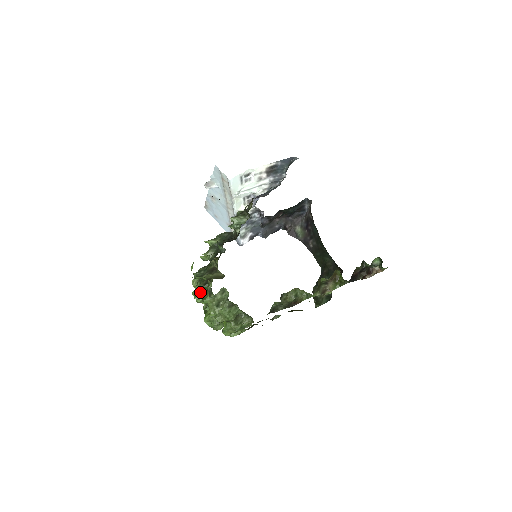
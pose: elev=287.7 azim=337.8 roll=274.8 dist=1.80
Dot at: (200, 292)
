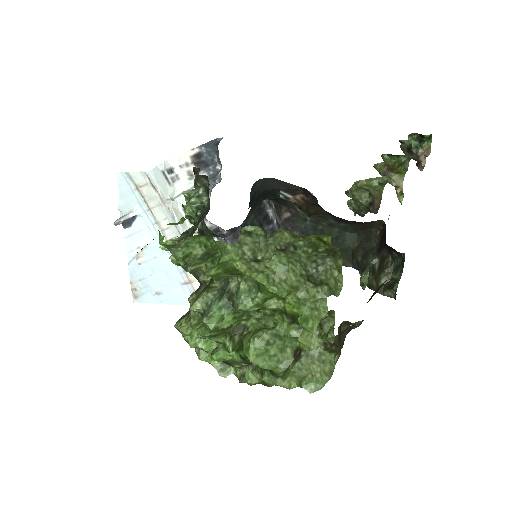
Dot at: occluded
